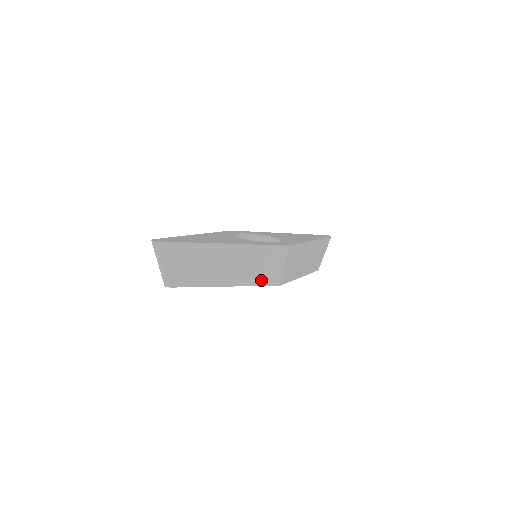
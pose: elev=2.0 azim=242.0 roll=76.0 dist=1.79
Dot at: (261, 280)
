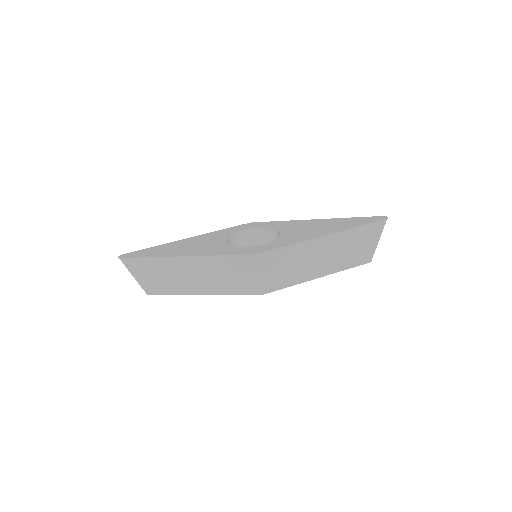
Dot at: (236, 289)
